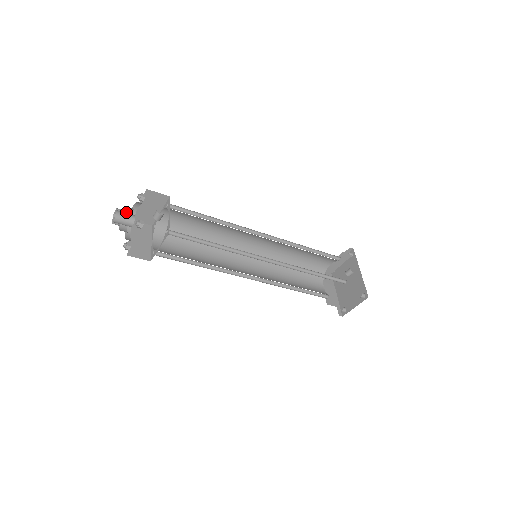
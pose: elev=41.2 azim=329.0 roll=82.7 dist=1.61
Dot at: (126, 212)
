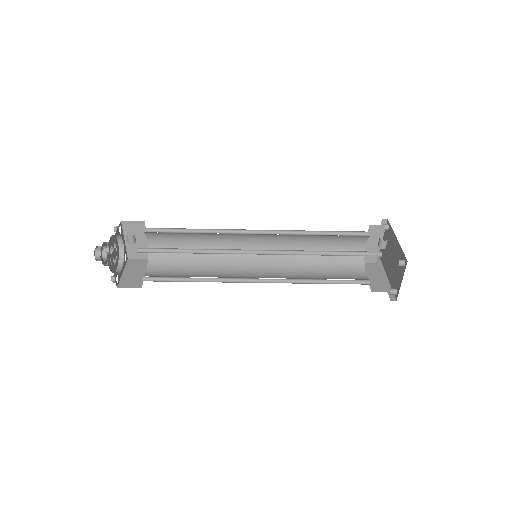
Dot at: occluded
